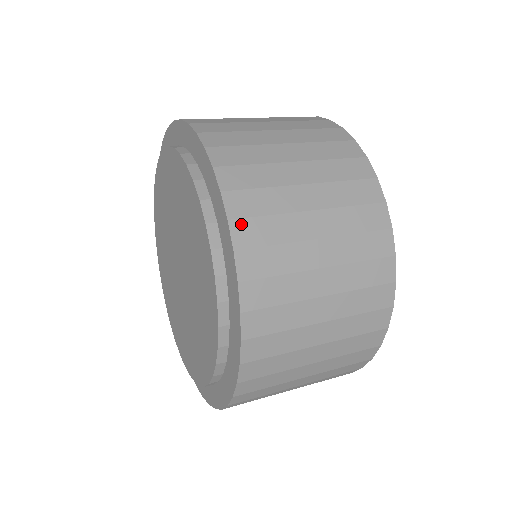
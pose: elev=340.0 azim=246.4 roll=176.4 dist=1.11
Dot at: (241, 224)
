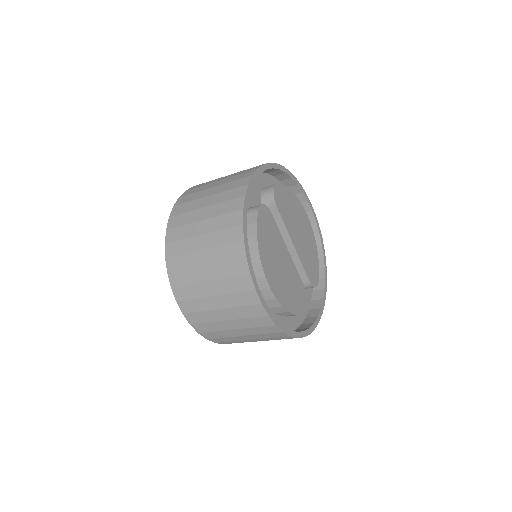
Dot at: (170, 260)
